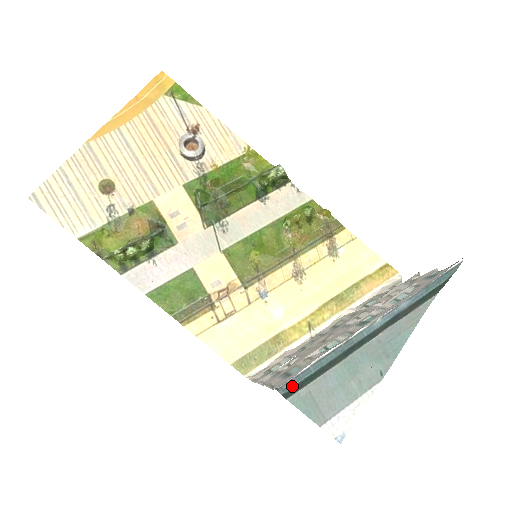
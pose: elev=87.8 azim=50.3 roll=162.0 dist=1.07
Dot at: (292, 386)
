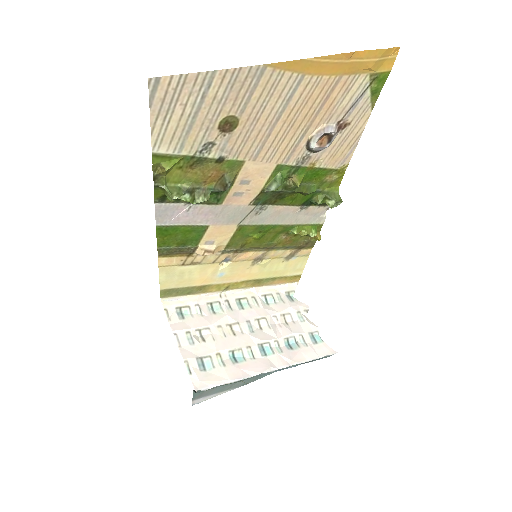
Dot at: occluded
